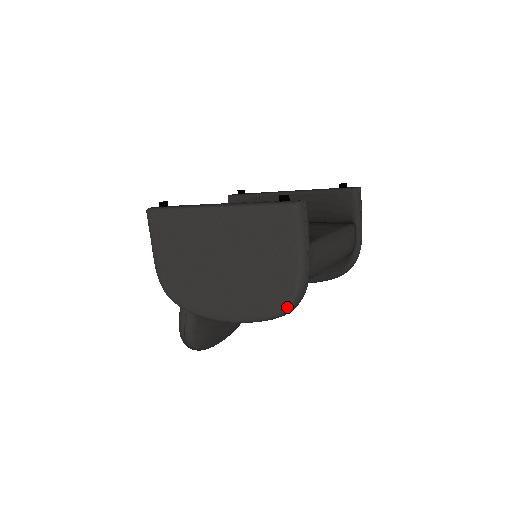
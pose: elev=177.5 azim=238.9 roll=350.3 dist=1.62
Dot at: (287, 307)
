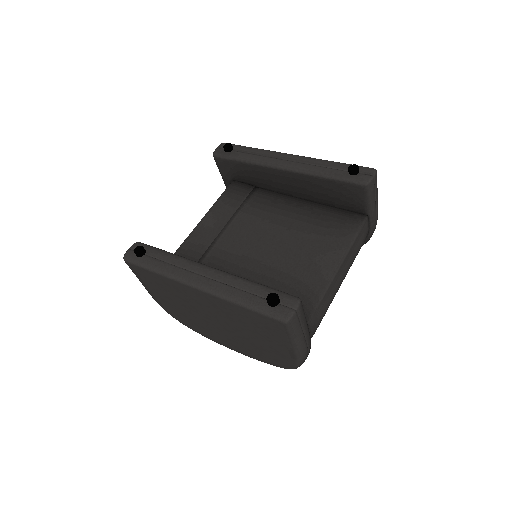
Dot at: occluded
